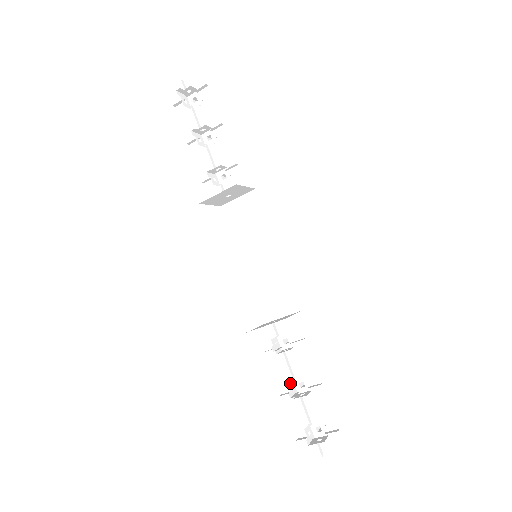
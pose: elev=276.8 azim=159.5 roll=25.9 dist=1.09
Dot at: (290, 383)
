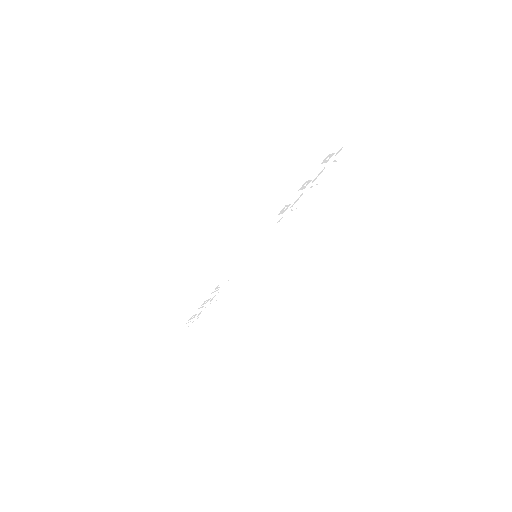
Dot at: (207, 300)
